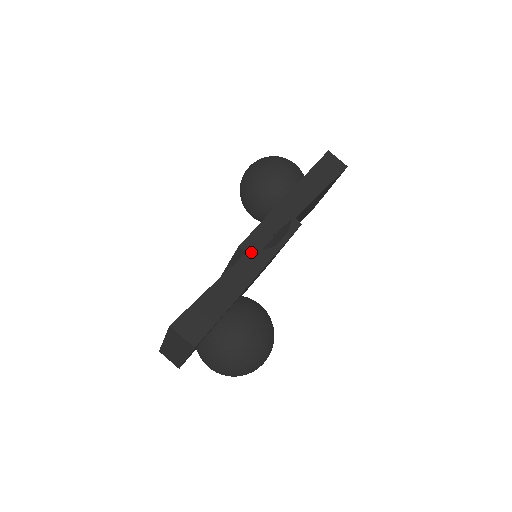
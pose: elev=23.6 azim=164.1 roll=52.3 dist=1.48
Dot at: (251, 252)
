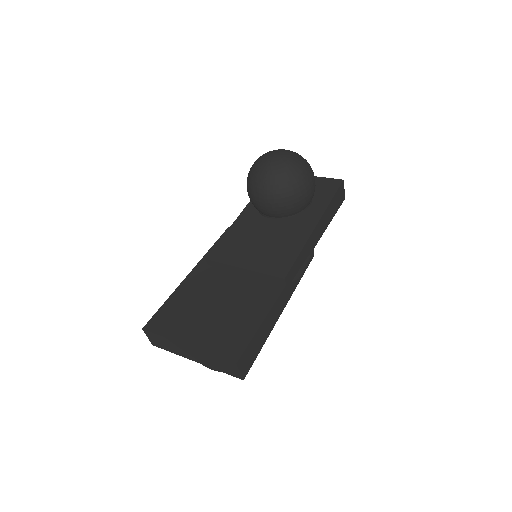
Dot at: (288, 284)
